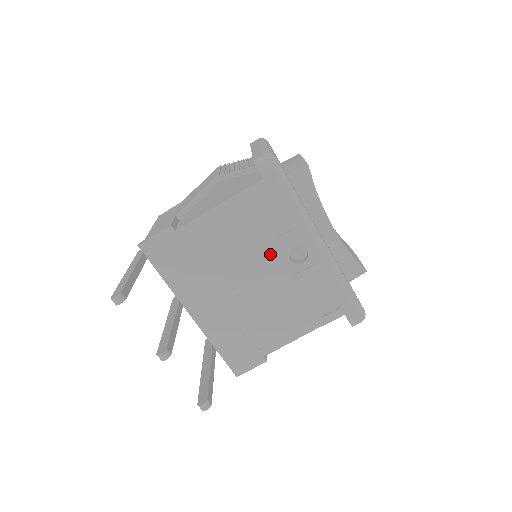
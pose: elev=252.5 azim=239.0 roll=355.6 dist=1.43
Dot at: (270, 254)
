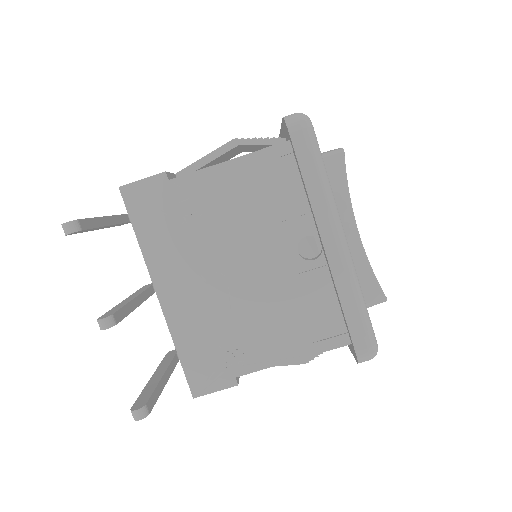
Dot at: (275, 238)
